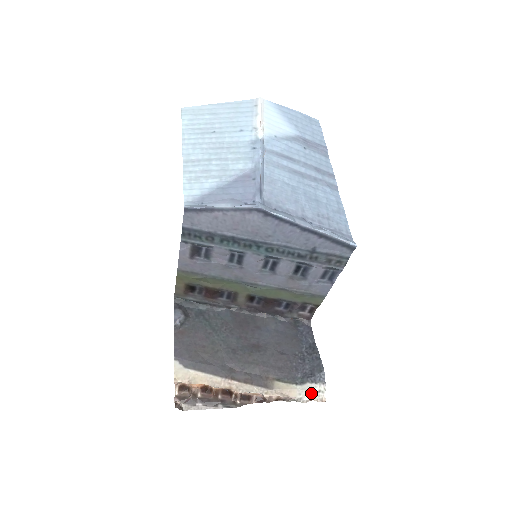
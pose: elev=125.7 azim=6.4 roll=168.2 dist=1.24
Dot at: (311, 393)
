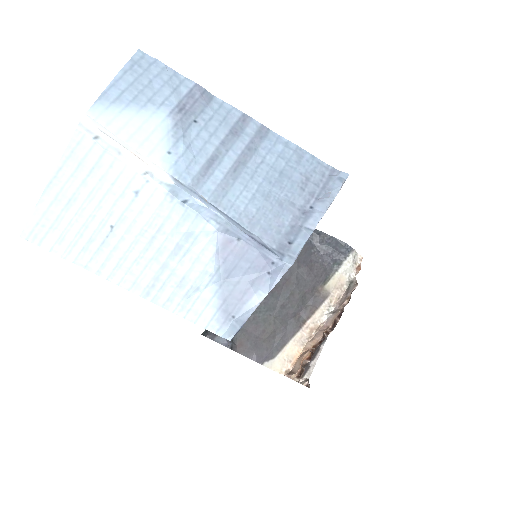
Dot at: (352, 265)
